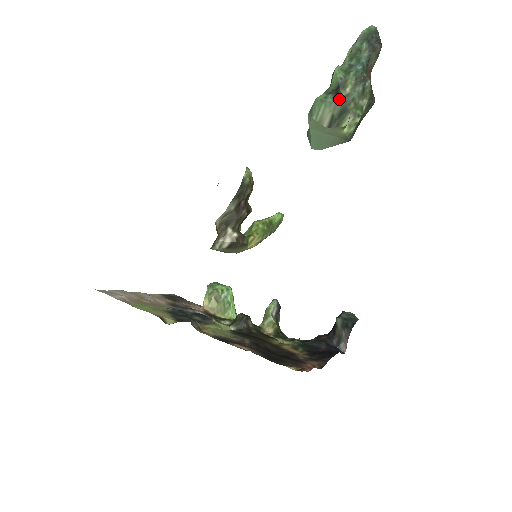
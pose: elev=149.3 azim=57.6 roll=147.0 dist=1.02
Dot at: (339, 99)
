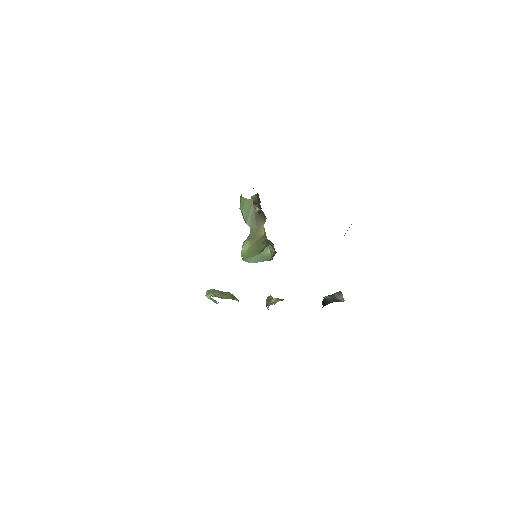
Dot at: occluded
